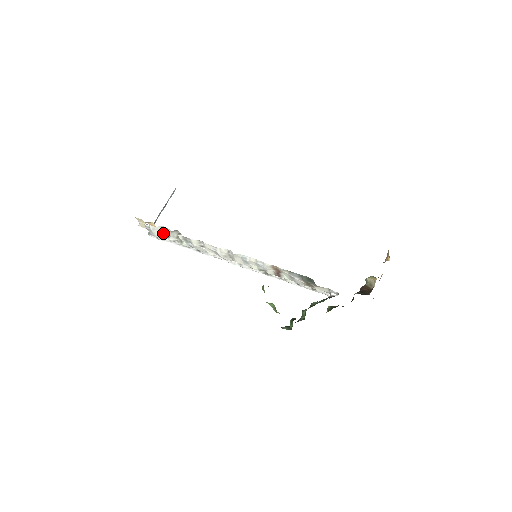
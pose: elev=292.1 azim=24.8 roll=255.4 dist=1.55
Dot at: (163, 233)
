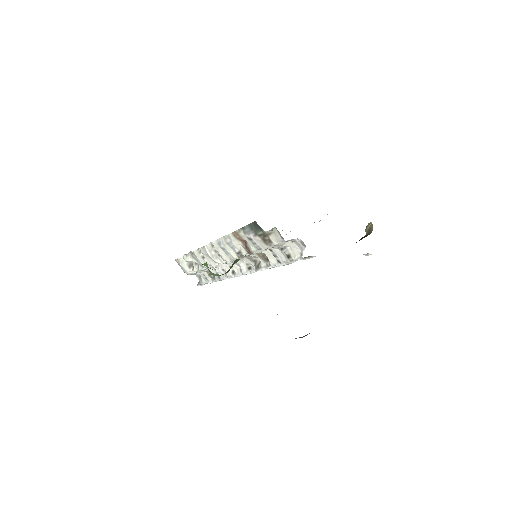
Dot at: (189, 265)
